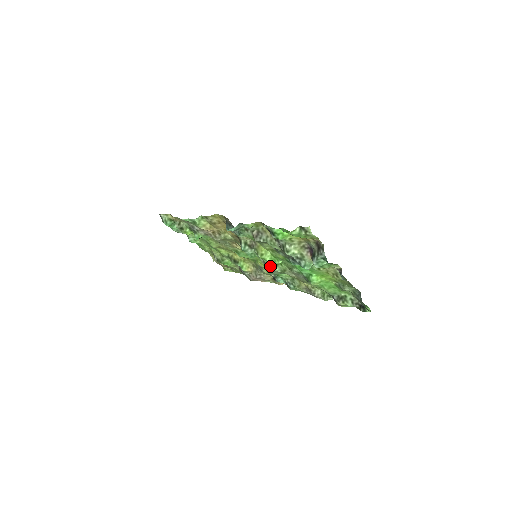
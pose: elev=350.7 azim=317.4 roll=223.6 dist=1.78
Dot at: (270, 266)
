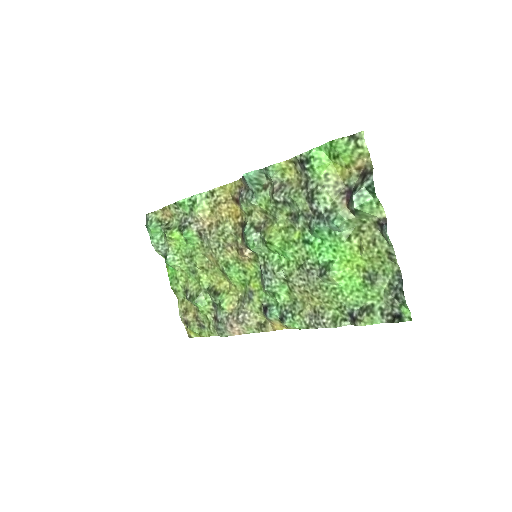
Dot at: (272, 266)
